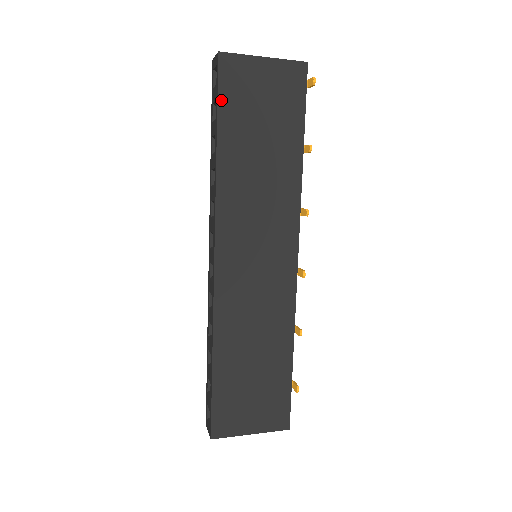
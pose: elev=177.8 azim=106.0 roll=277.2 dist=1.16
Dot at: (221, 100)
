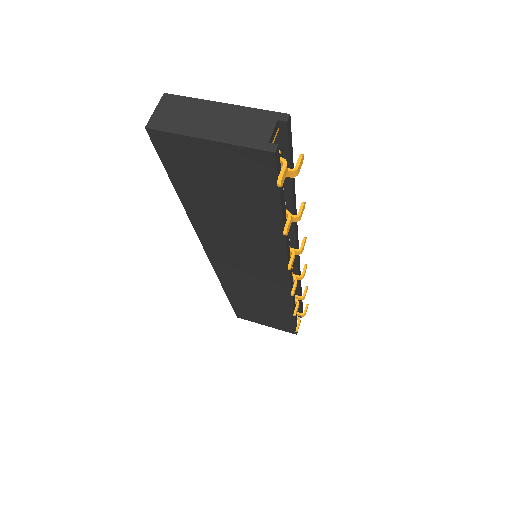
Dot at: (169, 169)
